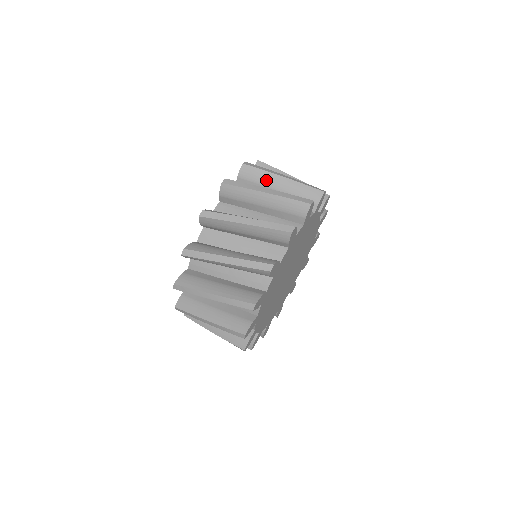
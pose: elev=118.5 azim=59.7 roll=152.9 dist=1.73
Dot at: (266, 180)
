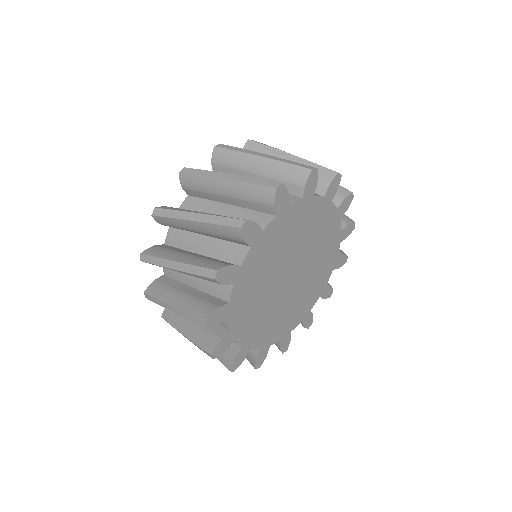
Dot at: (208, 187)
